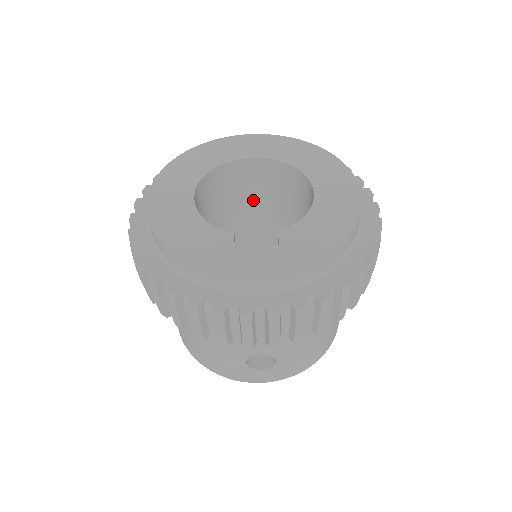
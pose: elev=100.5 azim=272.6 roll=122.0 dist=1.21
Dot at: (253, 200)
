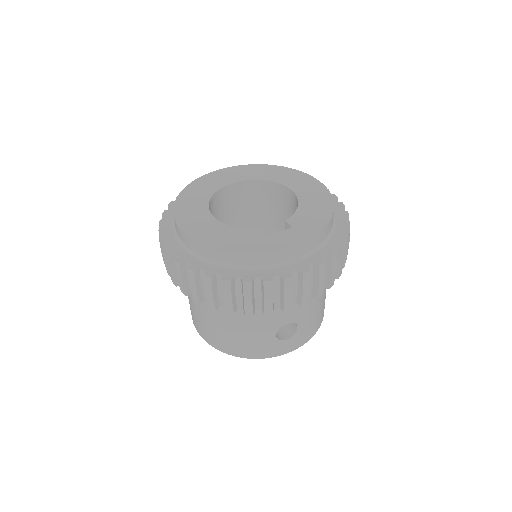
Dot at: (239, 217)
